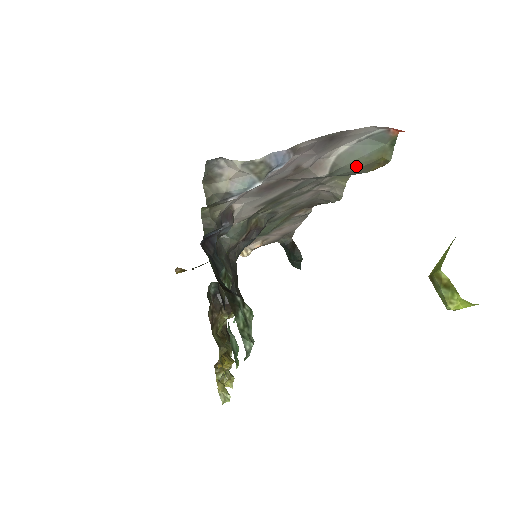
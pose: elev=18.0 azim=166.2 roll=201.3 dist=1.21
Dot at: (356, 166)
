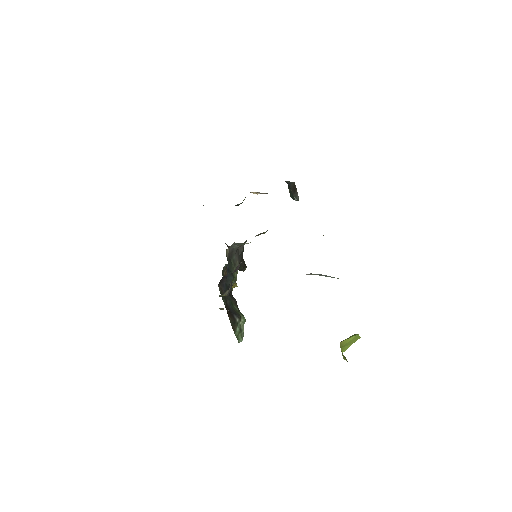
Dot at: occluded
